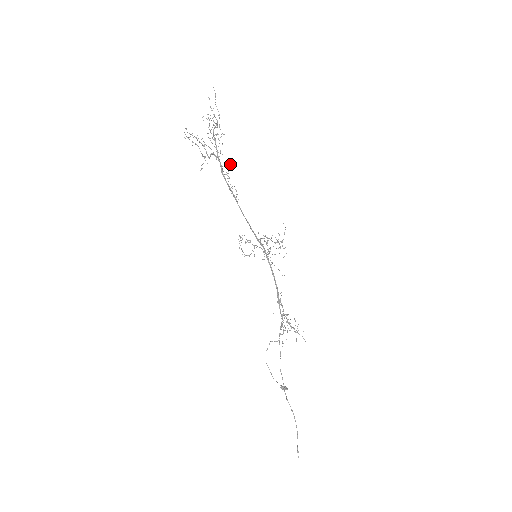
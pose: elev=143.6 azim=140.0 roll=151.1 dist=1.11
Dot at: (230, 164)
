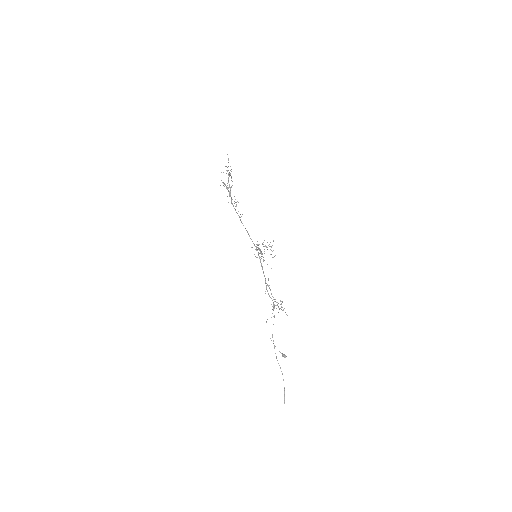
Dot at: occluded
